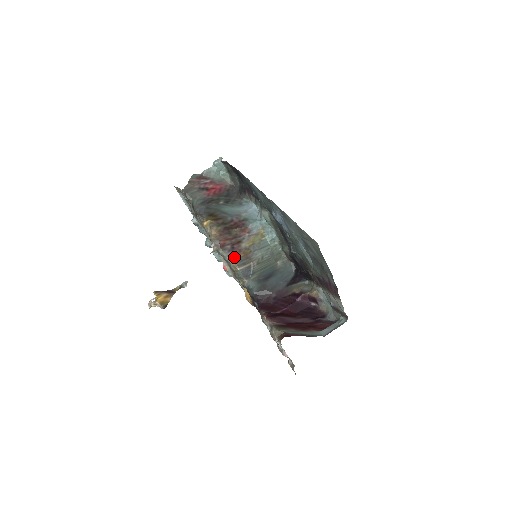
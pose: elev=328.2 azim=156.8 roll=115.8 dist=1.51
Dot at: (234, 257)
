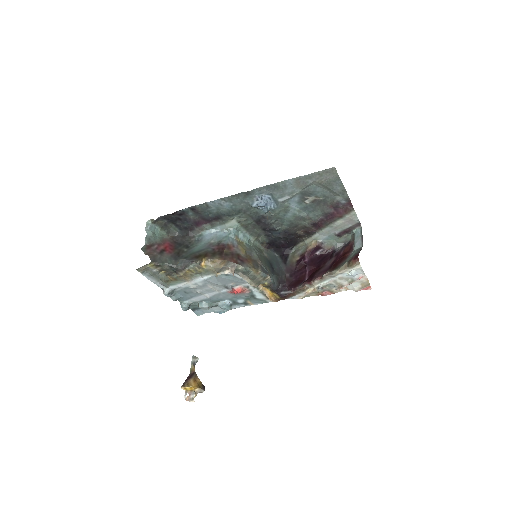
Dot at: (249, 265)
